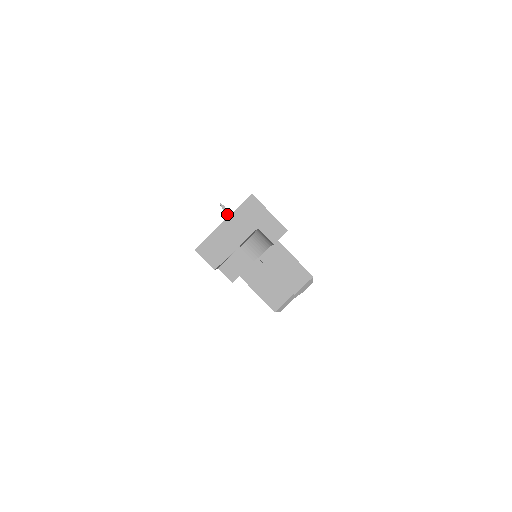
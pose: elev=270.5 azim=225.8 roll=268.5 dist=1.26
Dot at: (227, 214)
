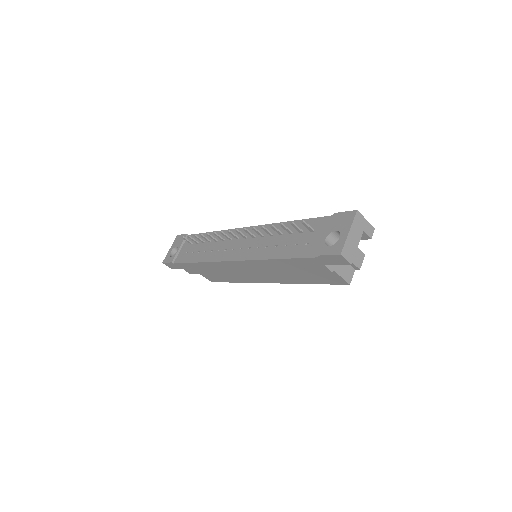
Dot at: (285, 227)
